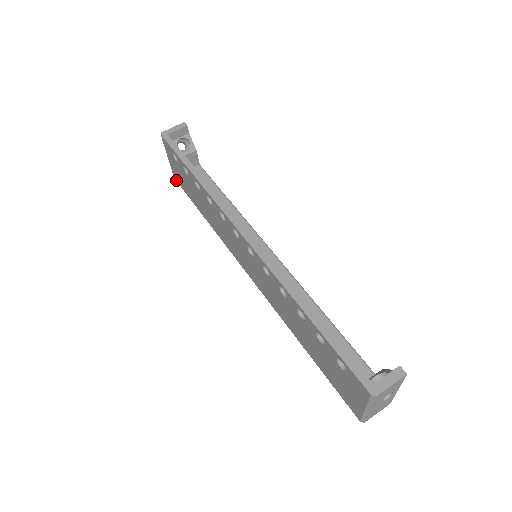
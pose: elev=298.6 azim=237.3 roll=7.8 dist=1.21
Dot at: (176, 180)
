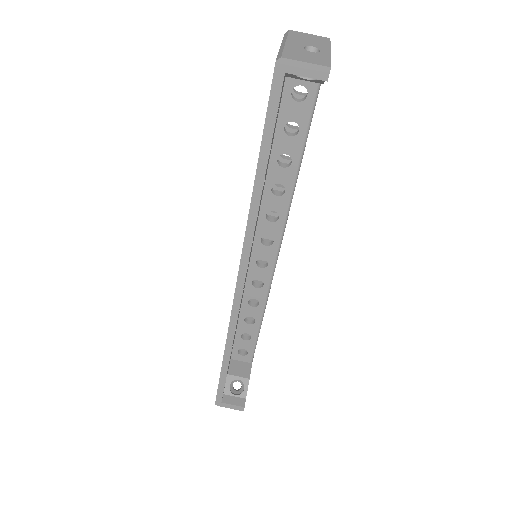
Dot at: occluded
